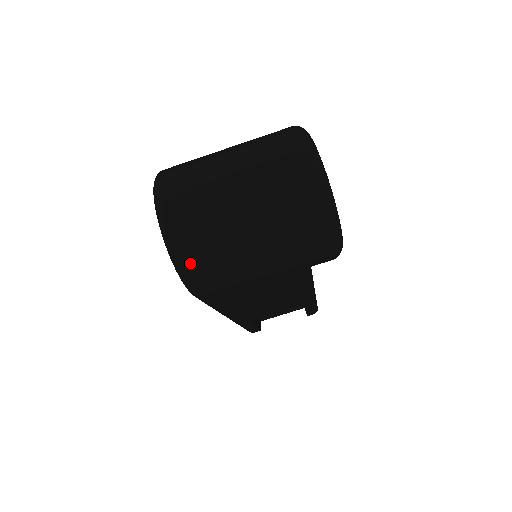
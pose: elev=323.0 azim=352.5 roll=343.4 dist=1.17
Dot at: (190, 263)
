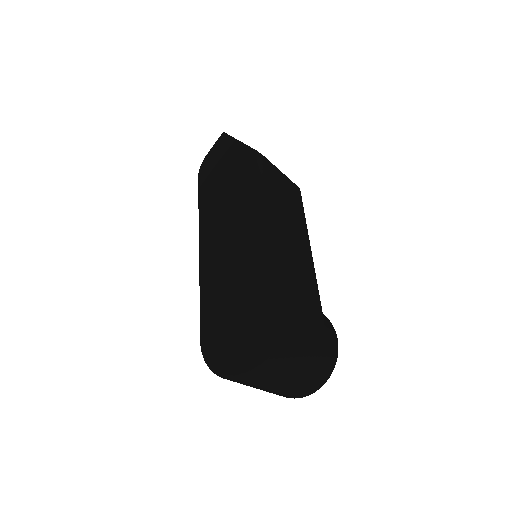
Dot at: occluded
